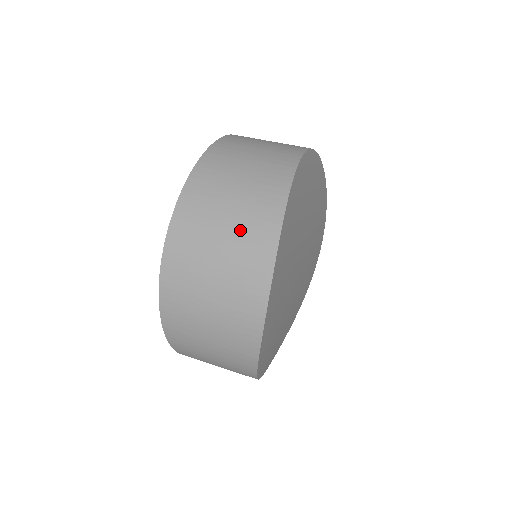
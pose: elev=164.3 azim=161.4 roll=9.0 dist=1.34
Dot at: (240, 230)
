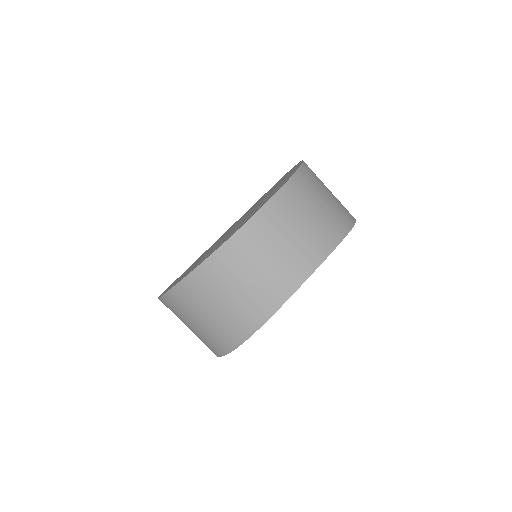
Dot at: (211, 330)
